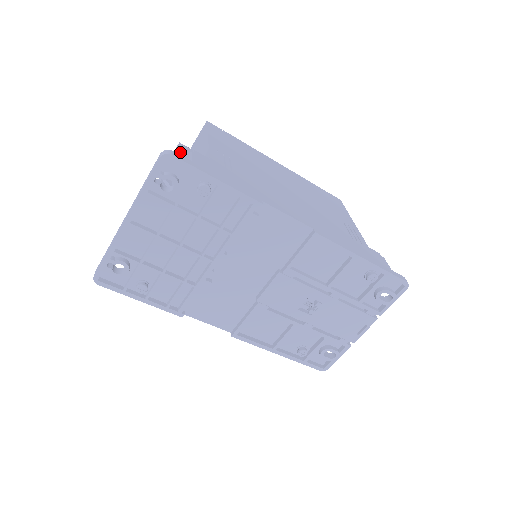
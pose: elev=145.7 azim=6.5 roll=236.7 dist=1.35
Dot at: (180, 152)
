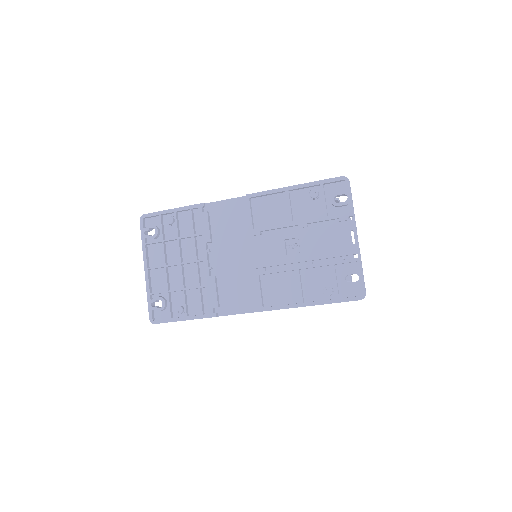
Dot at: occluded
